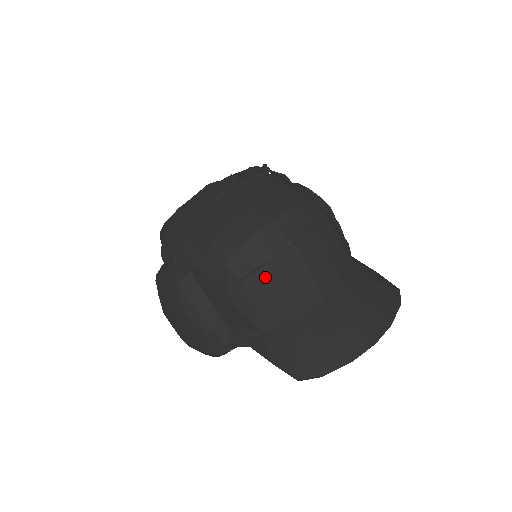
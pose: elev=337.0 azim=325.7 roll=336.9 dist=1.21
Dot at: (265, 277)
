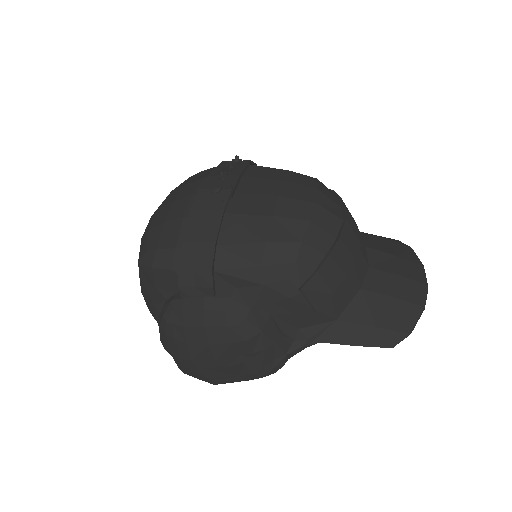
Dot at: (335, 261)
